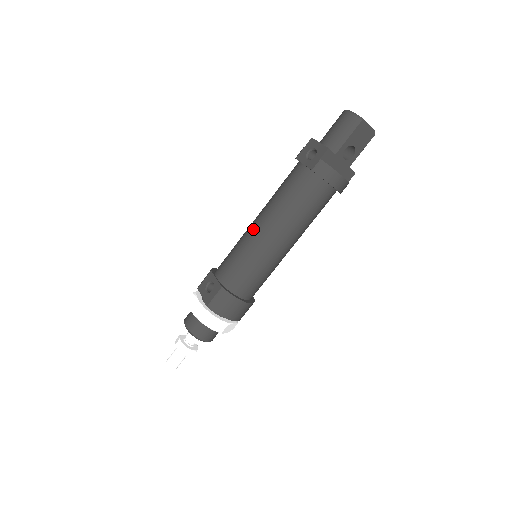
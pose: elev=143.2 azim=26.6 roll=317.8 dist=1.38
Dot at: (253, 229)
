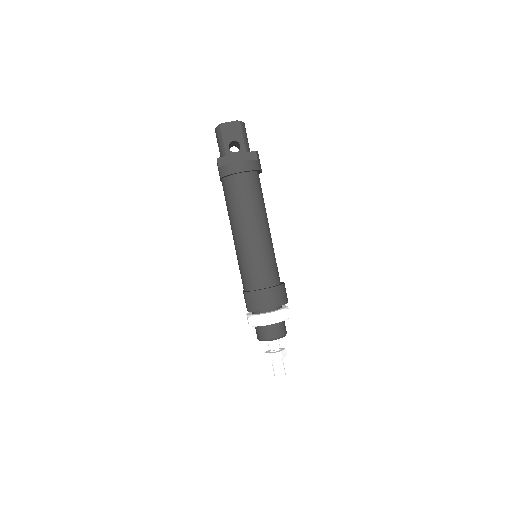
Dot at: occluded
